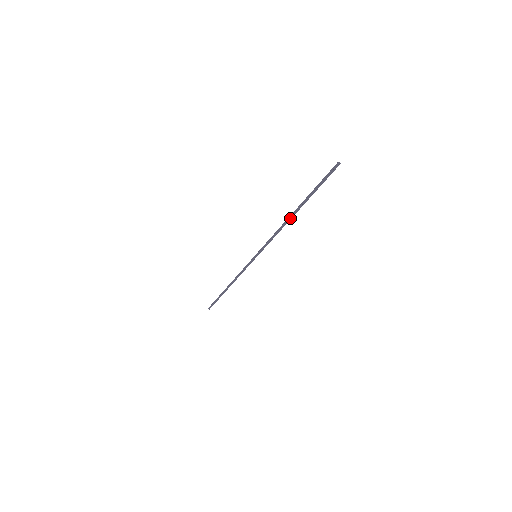
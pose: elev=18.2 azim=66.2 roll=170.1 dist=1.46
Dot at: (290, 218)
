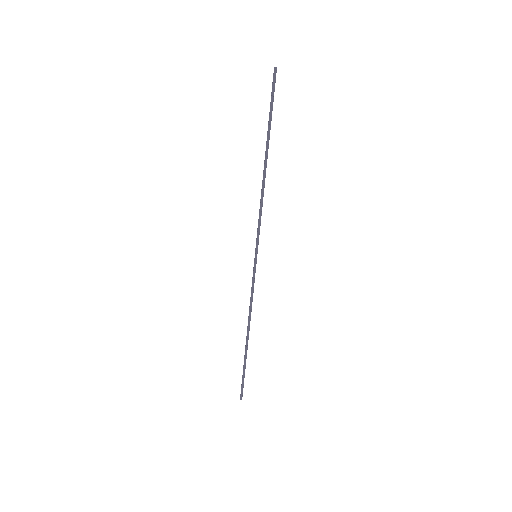
Dot at: (265, 171)
